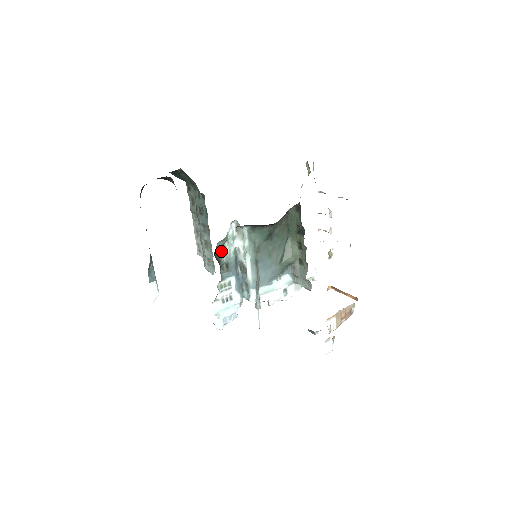
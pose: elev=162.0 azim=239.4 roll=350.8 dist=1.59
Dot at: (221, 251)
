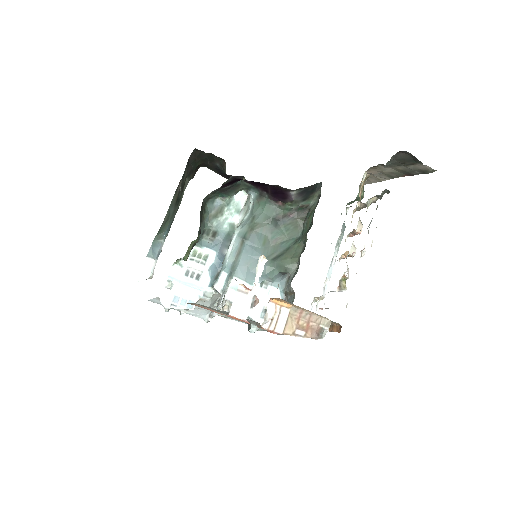
Dot at: (216, 212)
